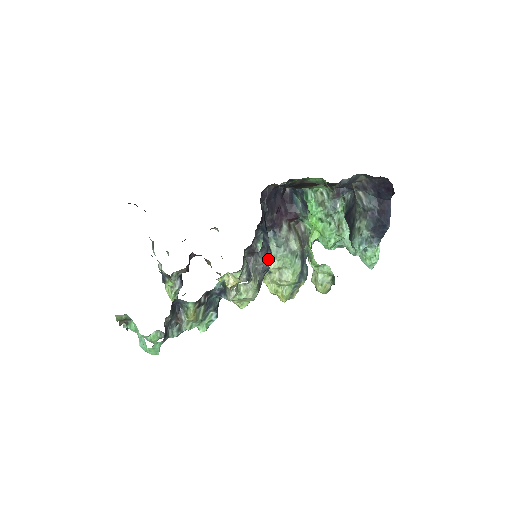
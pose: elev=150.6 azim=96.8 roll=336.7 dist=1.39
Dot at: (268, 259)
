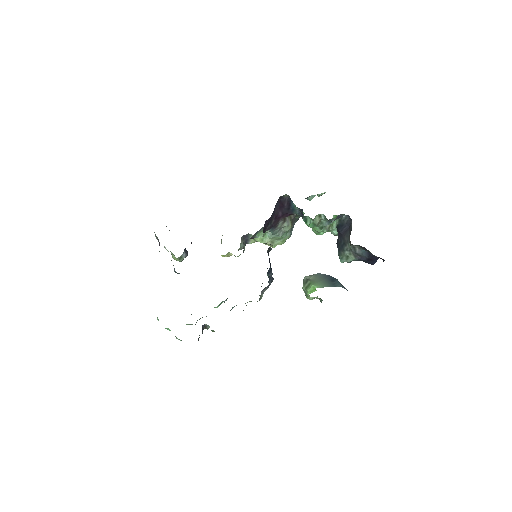
Dot at: occluded
